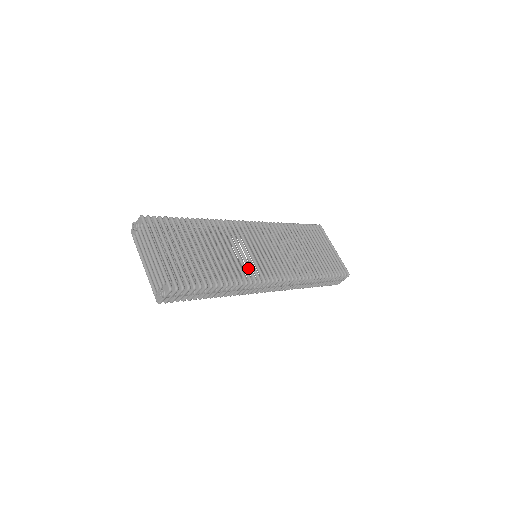
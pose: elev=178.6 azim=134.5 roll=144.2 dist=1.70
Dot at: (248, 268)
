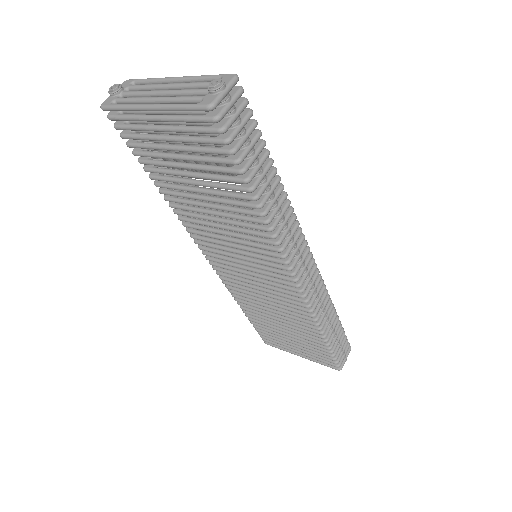
Dot at: occluded
